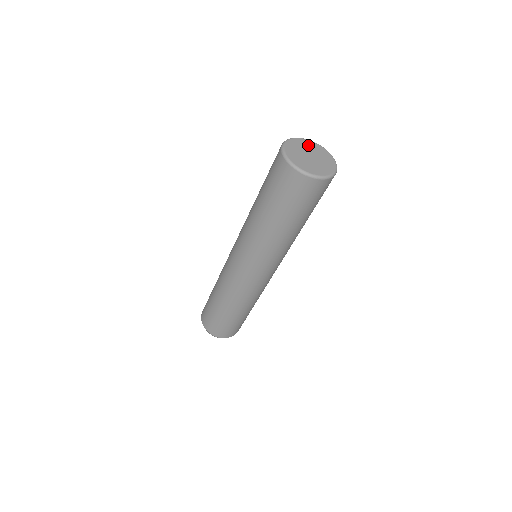
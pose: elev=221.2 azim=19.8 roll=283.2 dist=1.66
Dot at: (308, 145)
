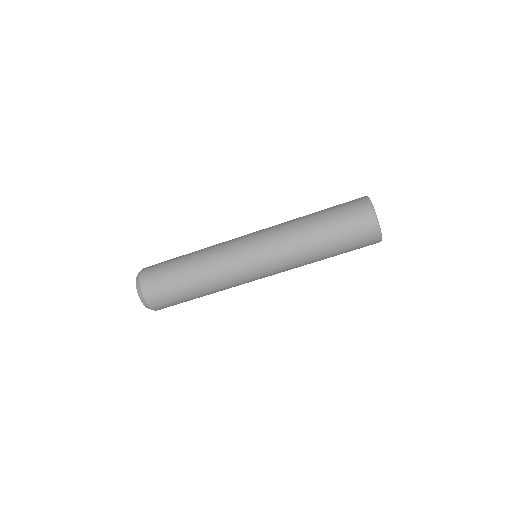
Dot at: occluded
